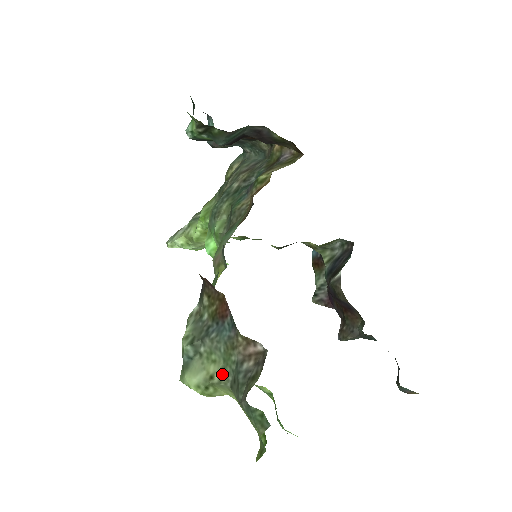
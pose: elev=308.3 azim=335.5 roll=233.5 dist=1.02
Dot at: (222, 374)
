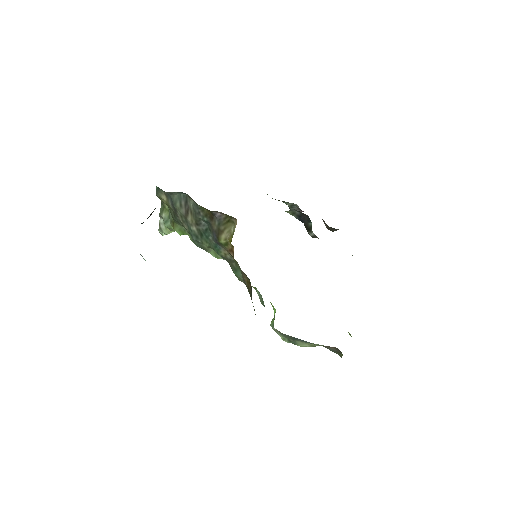
Dot at: (318, 345)
